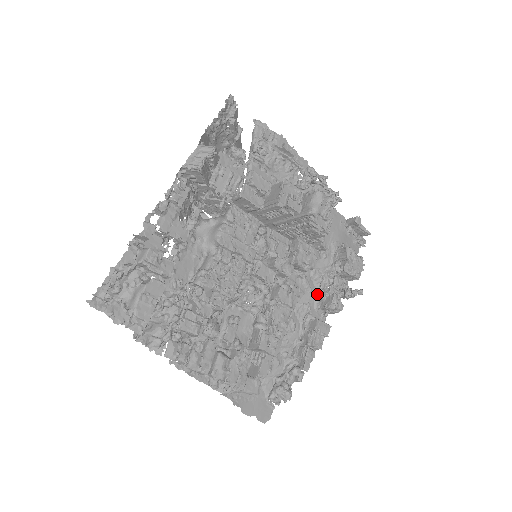
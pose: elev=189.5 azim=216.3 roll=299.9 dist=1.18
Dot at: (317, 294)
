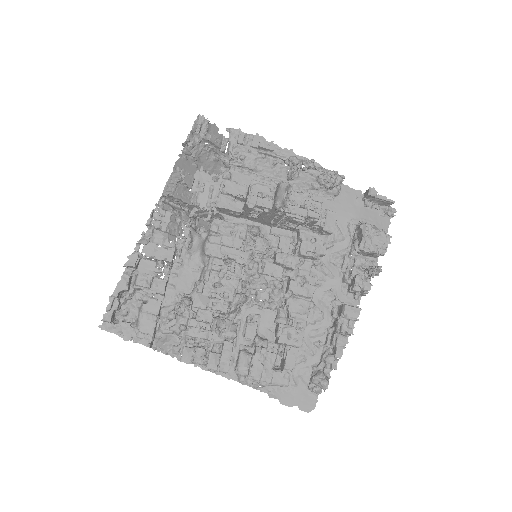
Dot at: (342, 278)
